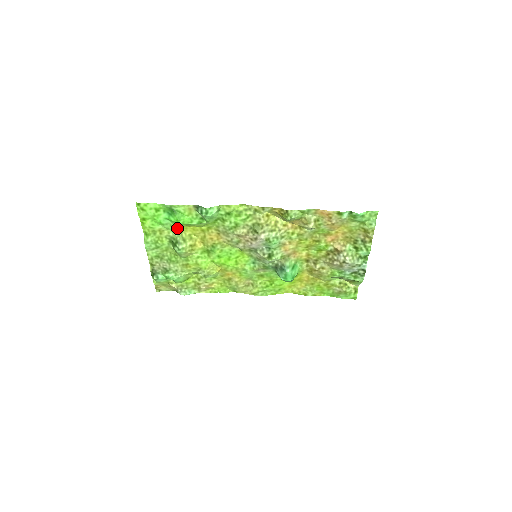
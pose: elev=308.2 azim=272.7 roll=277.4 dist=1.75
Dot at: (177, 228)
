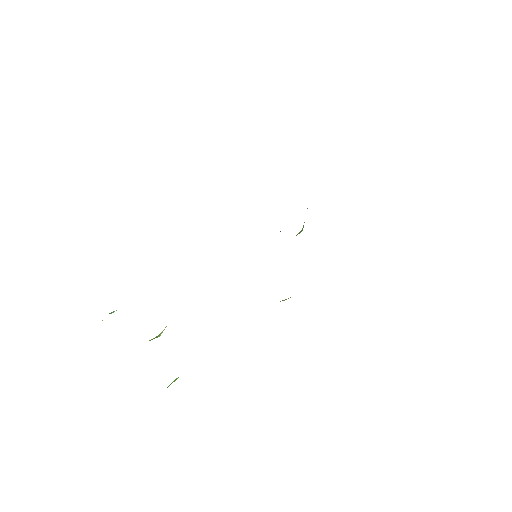
Dot at: occluded
